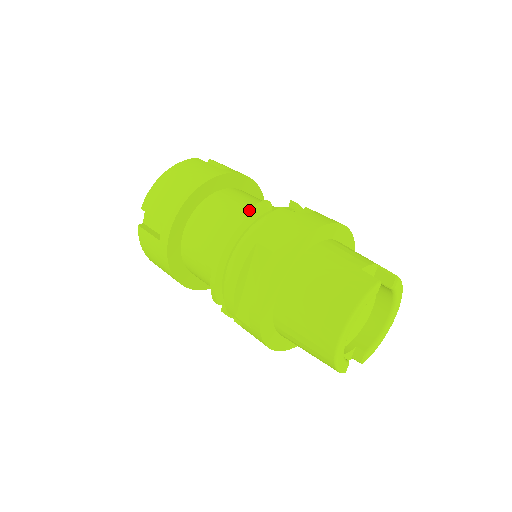
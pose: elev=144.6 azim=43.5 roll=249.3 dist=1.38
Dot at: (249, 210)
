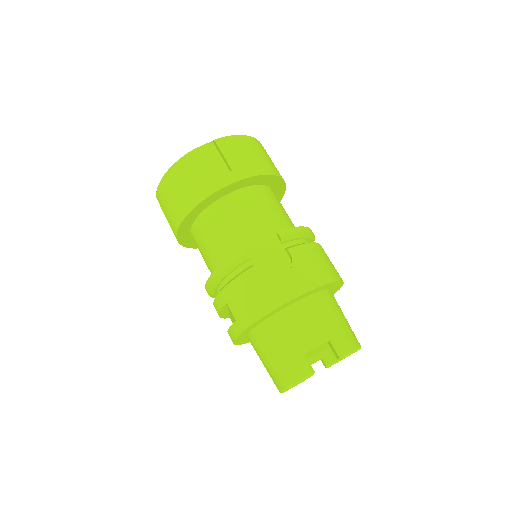
Dot at: (225, 263)
